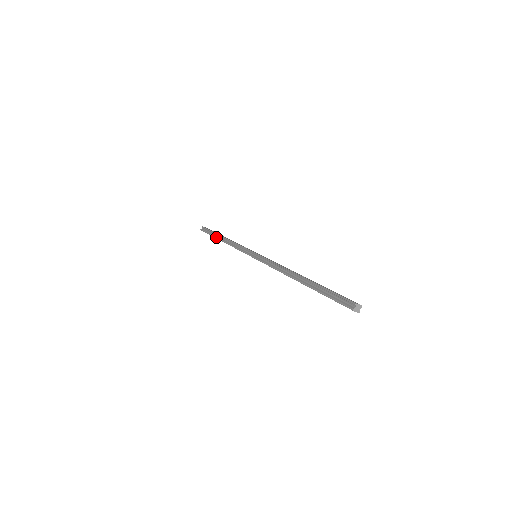
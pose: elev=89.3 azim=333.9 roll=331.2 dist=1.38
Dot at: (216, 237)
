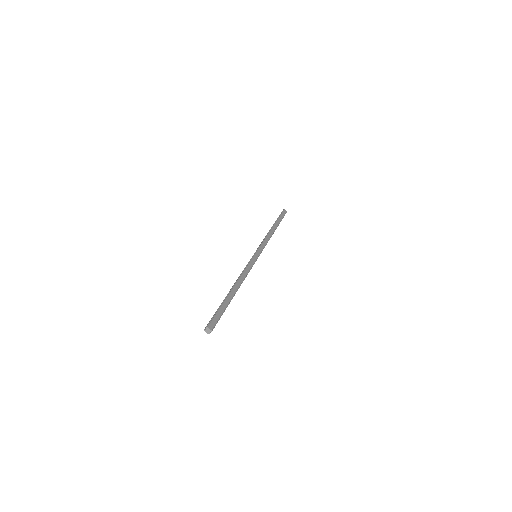
Dot at: occluded
